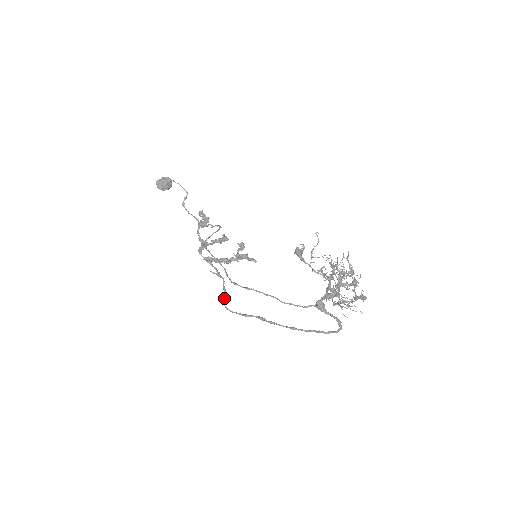
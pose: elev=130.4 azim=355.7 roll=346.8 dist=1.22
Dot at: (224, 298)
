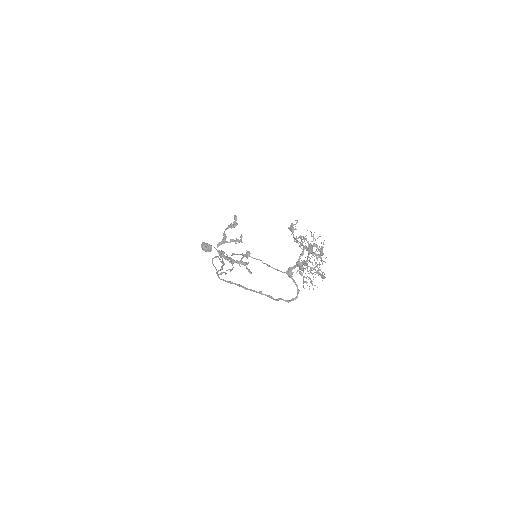
Dot at: occluded
